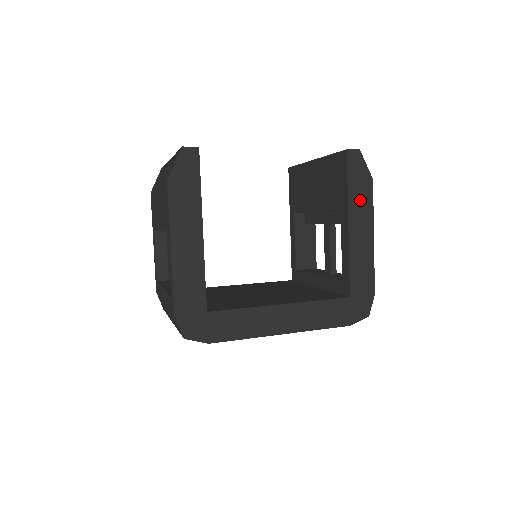
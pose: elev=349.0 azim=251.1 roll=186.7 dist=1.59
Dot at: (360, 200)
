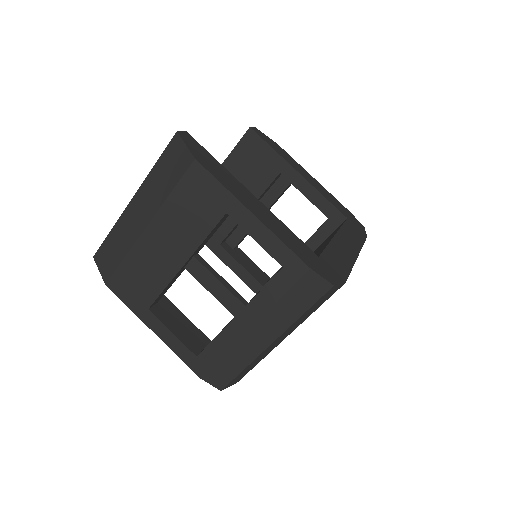
Dot at: (286, 157)
